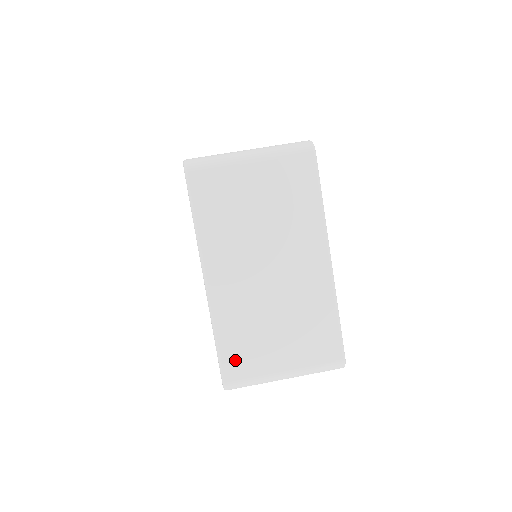
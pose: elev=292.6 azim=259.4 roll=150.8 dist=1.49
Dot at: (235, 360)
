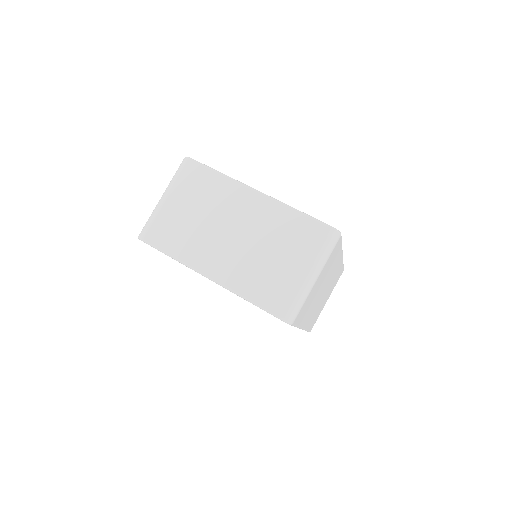
Dot at: (272, 299)
